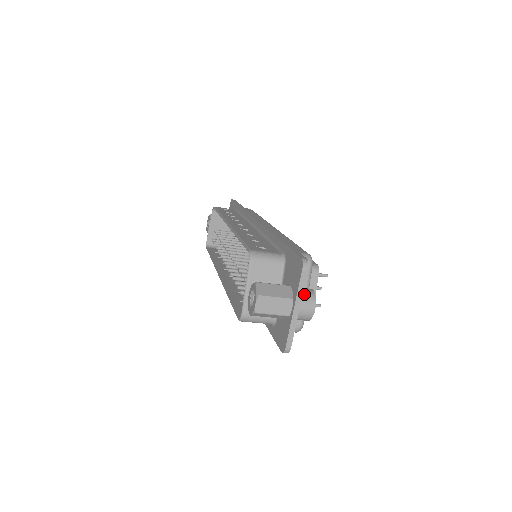
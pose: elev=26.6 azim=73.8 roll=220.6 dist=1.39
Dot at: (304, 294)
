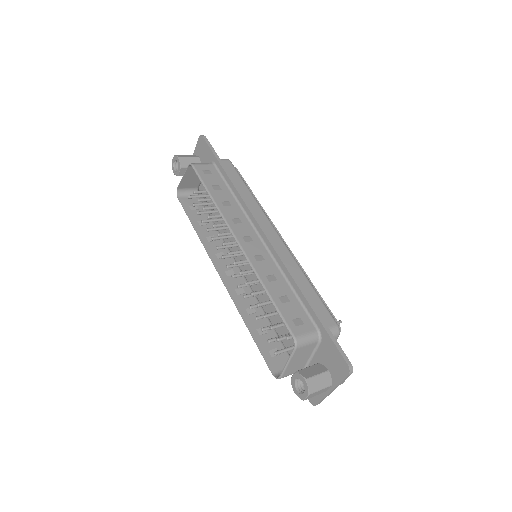
Dot at: occluded
